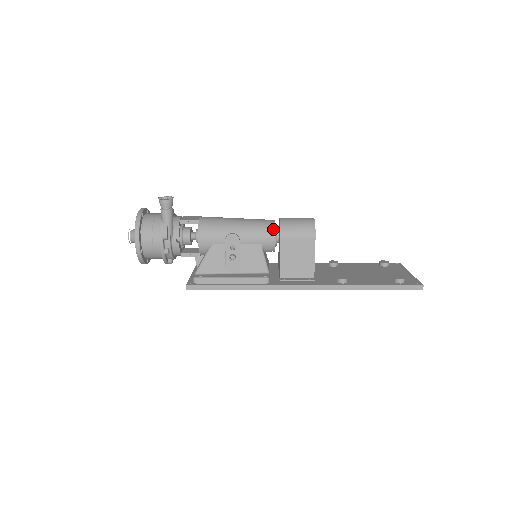
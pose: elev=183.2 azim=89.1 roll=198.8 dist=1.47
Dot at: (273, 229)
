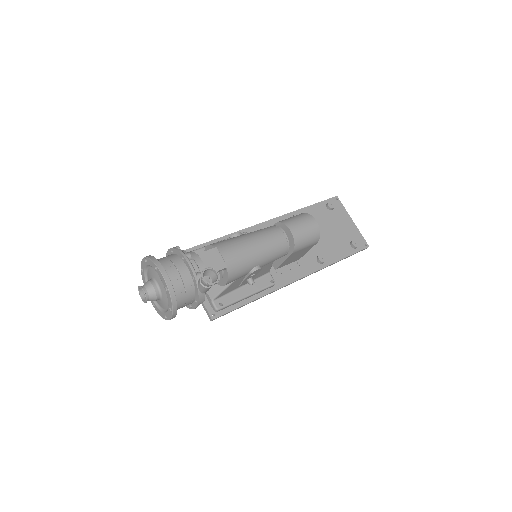
Dot at: (288, 248)
